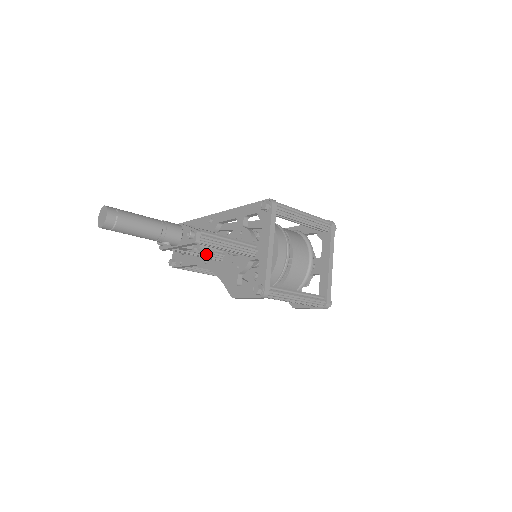
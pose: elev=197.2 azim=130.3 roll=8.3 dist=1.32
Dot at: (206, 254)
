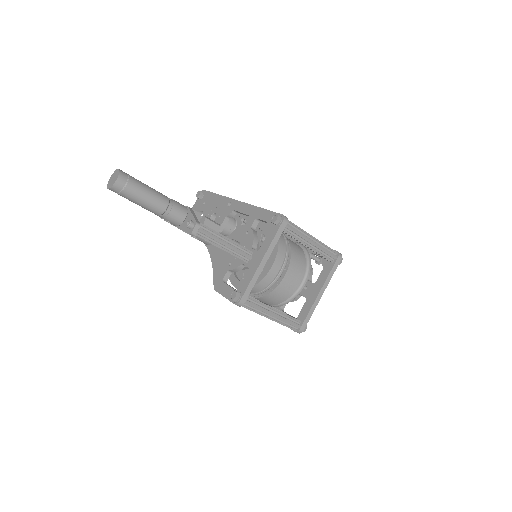
Dot at: (203, 242)
